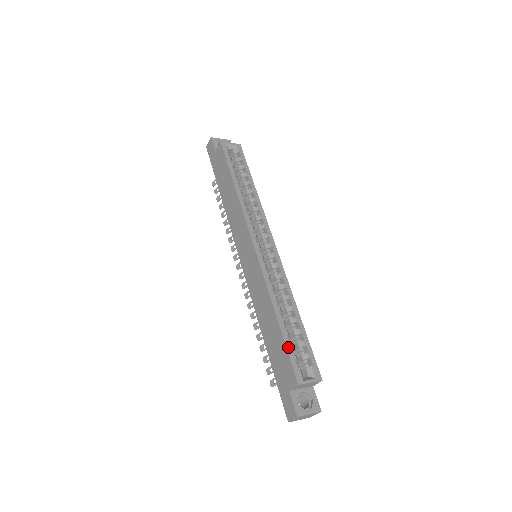
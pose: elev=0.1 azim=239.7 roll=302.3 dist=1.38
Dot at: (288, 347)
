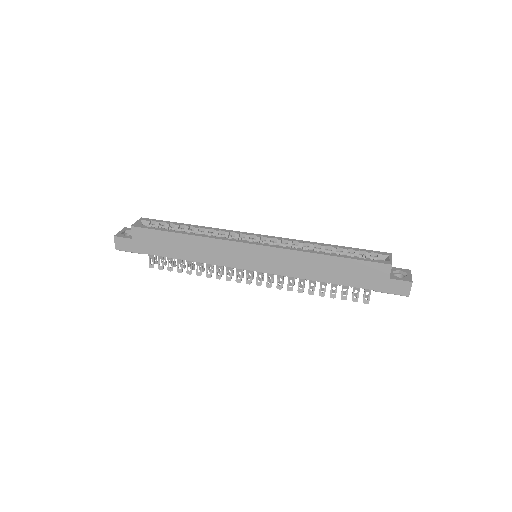
Dot at: (358, 259)
